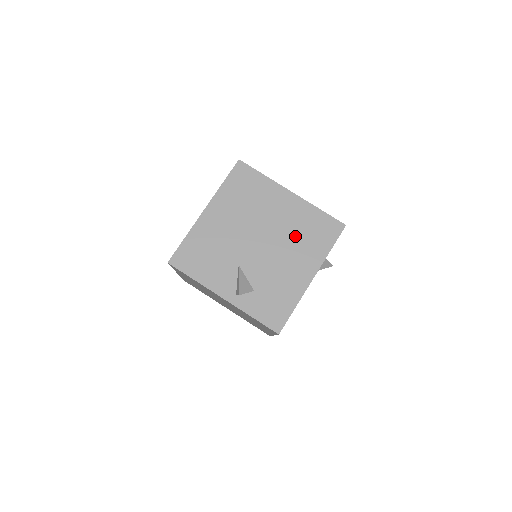
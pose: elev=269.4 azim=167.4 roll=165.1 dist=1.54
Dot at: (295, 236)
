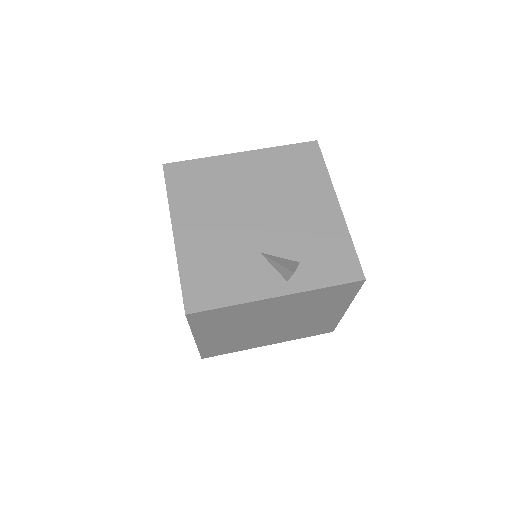
Dot at: (284, 184)
